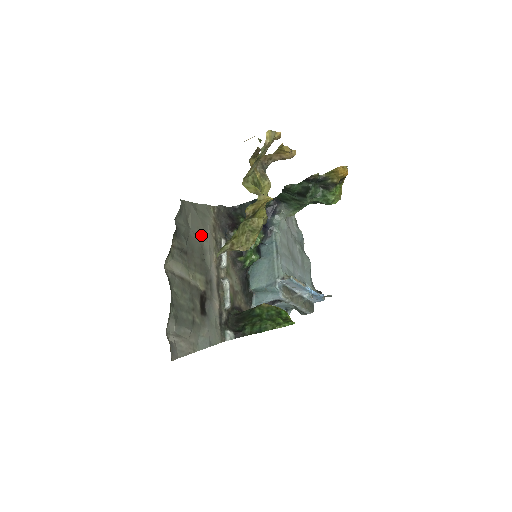
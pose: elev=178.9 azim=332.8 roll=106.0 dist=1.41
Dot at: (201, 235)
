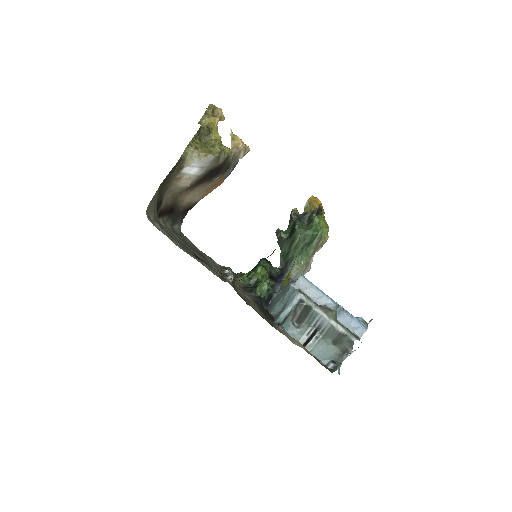
Dot at: occluded
